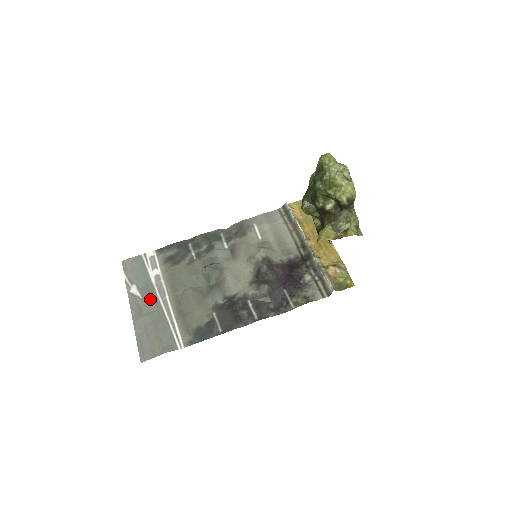
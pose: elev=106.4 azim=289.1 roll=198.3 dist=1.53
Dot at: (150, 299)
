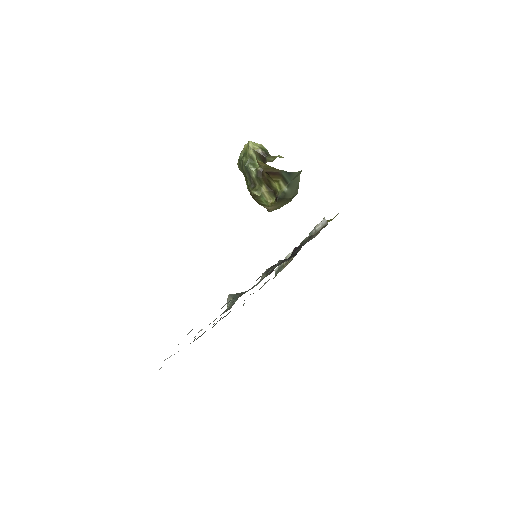
Dot at: occluded
